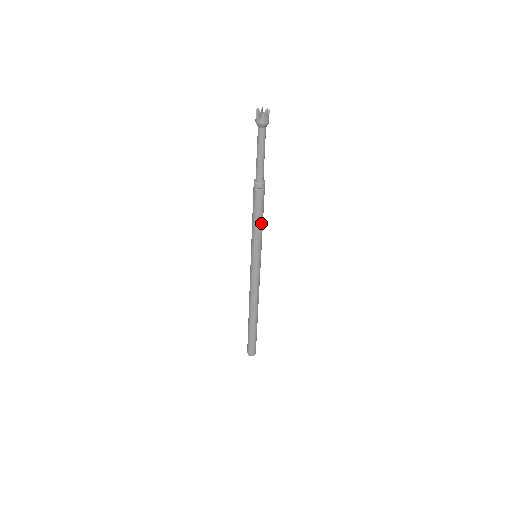
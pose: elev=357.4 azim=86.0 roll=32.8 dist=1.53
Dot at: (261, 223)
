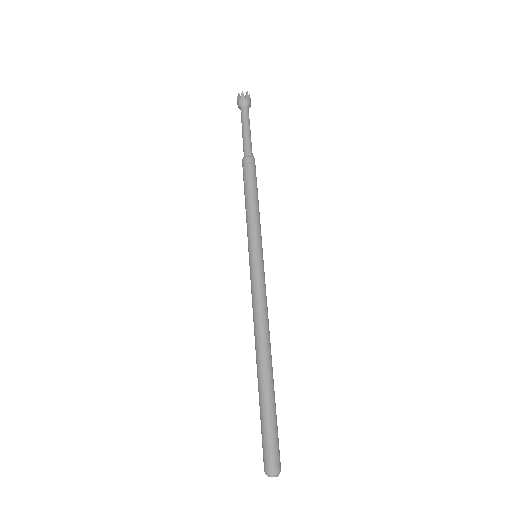
Dot at: (255, 203)
